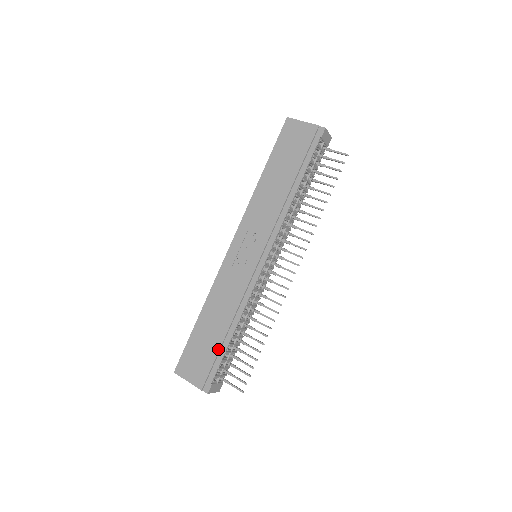
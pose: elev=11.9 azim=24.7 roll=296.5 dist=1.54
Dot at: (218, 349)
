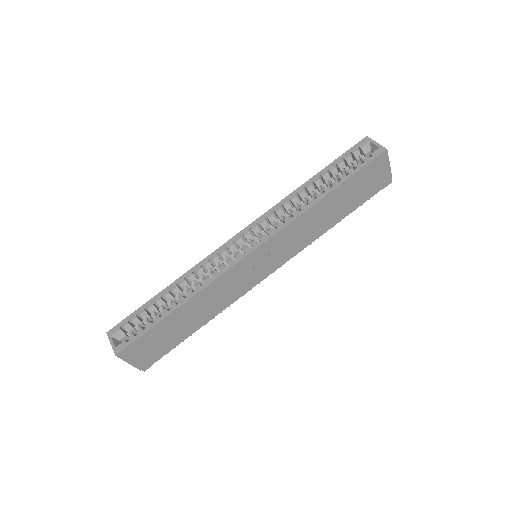
Dot at: (180, 340)
